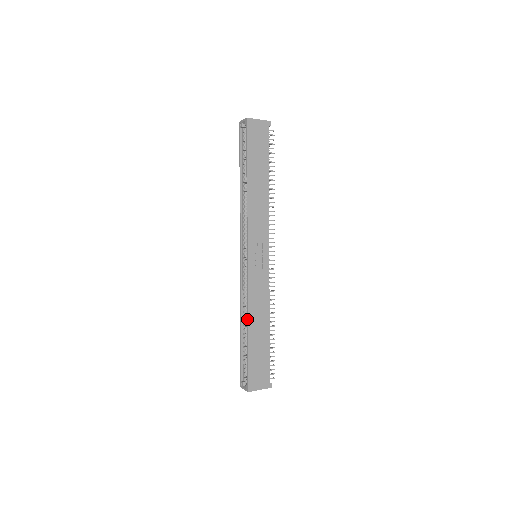
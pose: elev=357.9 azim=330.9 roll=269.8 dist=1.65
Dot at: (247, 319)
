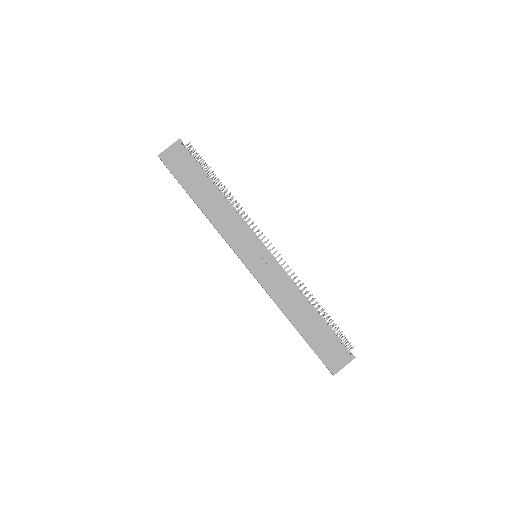
Dot at: (285, 315)
